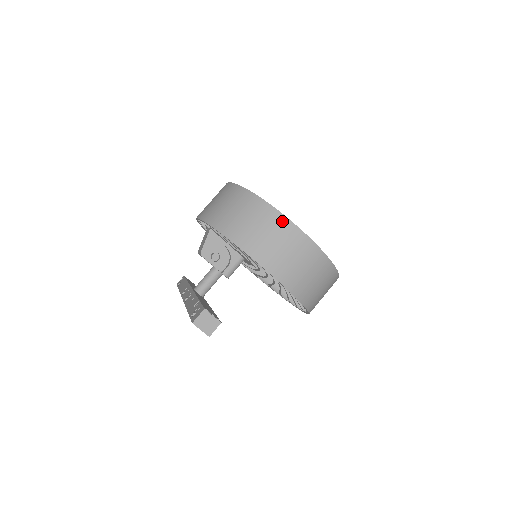
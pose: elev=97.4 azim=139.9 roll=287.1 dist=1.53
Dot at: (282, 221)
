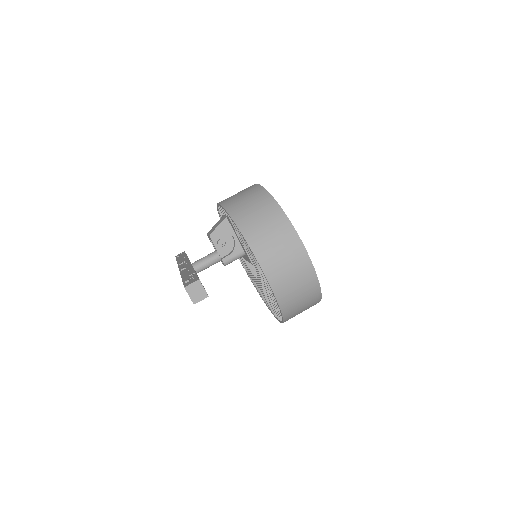
Dot at: (291, 233)
